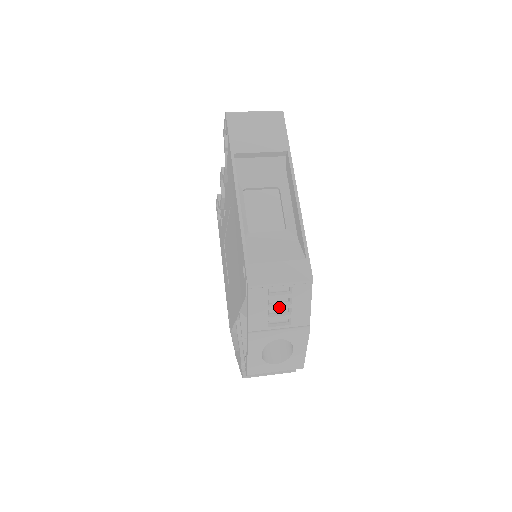
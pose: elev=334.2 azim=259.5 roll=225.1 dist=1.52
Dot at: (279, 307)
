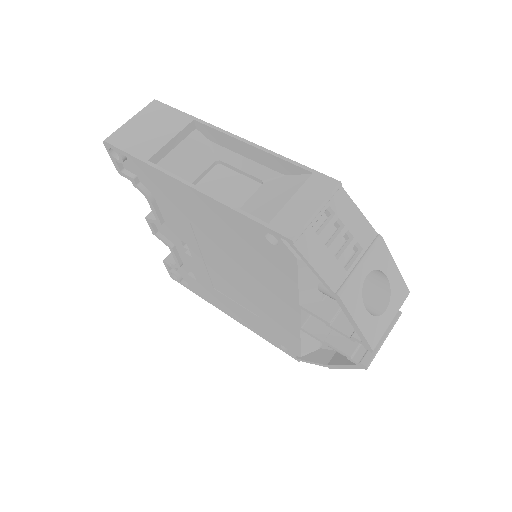
Dot at: (337, 239)
